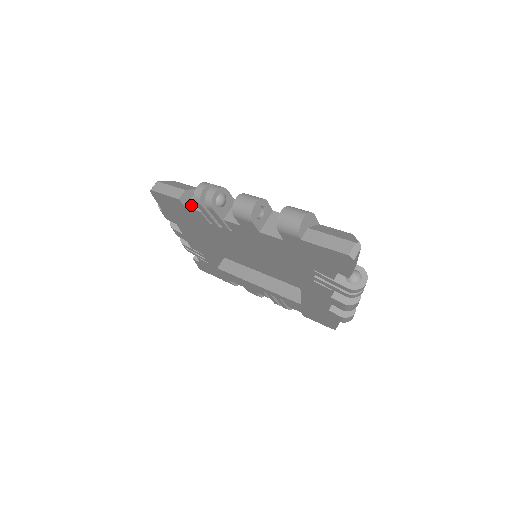
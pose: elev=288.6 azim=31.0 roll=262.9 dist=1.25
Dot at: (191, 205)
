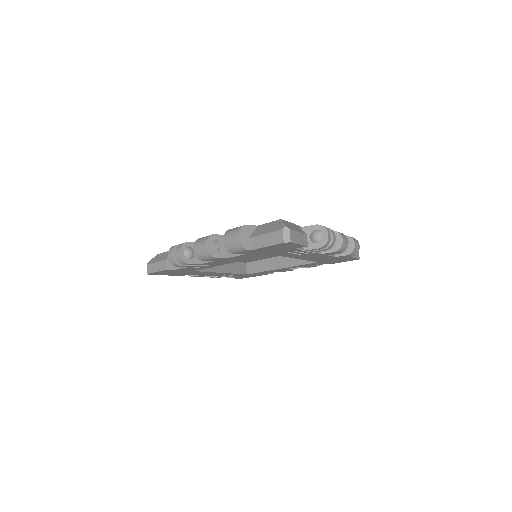
Dot at: occluded
